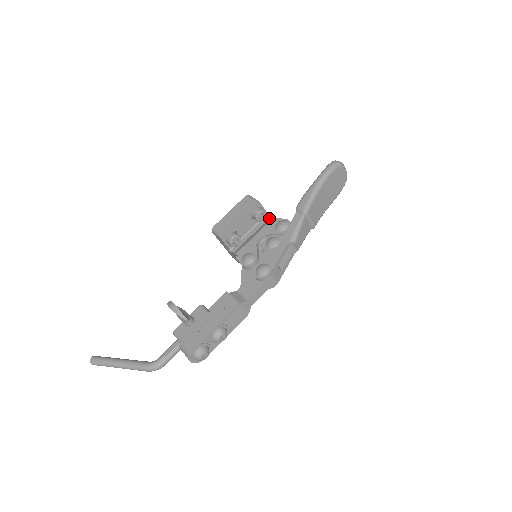
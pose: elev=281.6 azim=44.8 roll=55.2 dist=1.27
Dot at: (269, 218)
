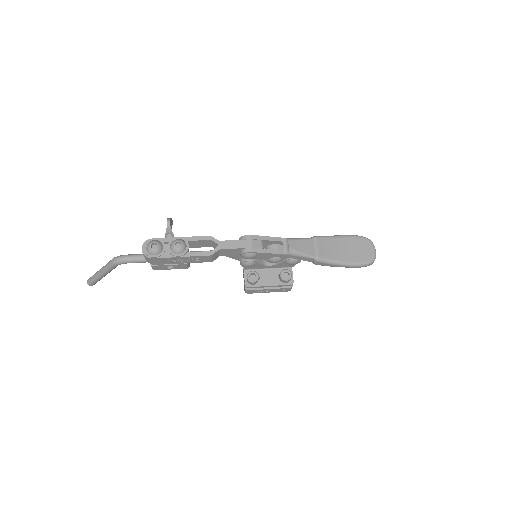
Dot at: occluded
